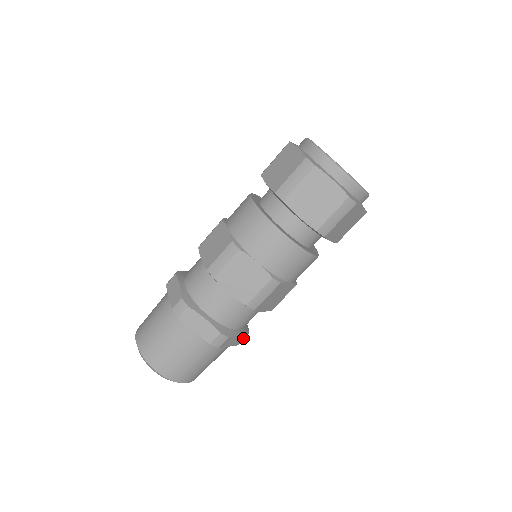
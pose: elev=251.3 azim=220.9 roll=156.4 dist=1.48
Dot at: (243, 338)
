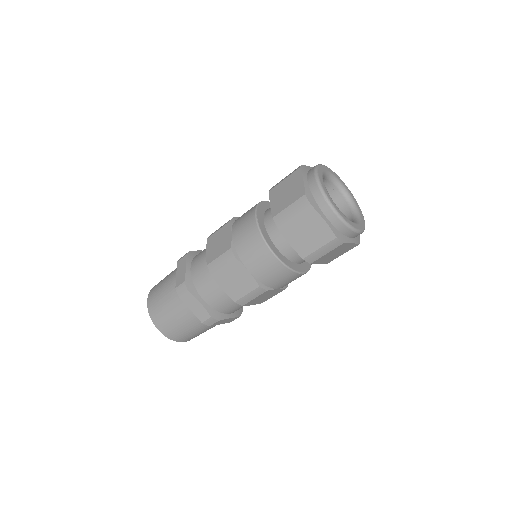
Dot at: occluded
